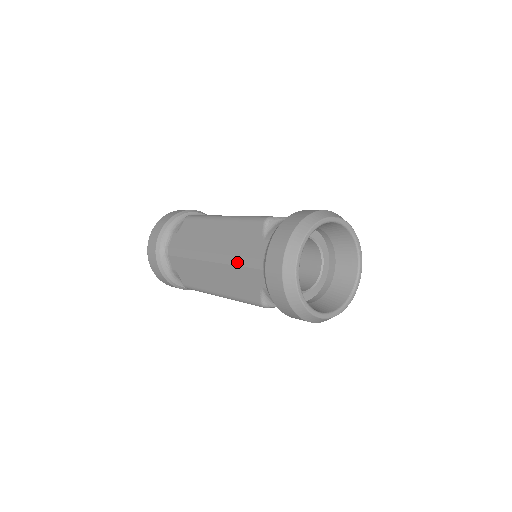
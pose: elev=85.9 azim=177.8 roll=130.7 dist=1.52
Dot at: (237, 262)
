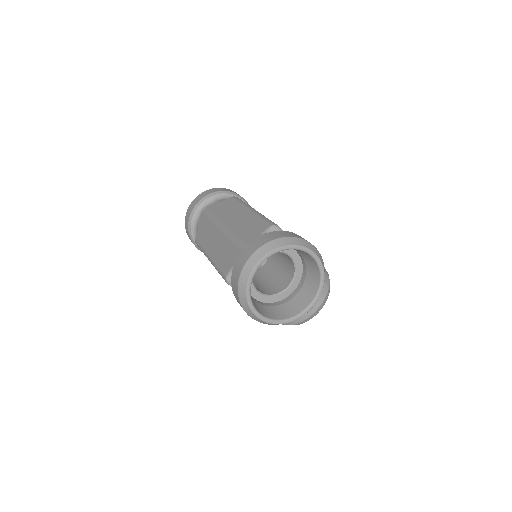
Dot at: (234, 239)
